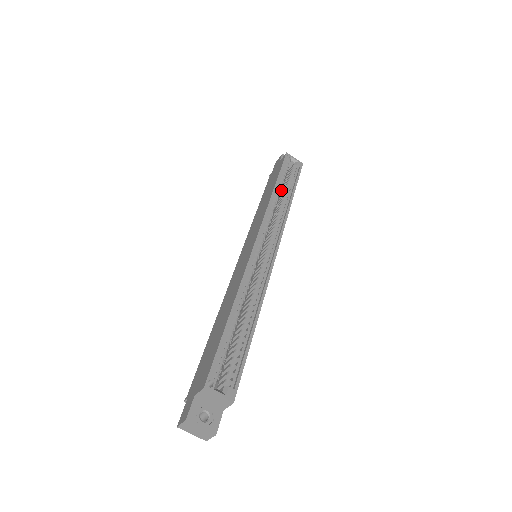
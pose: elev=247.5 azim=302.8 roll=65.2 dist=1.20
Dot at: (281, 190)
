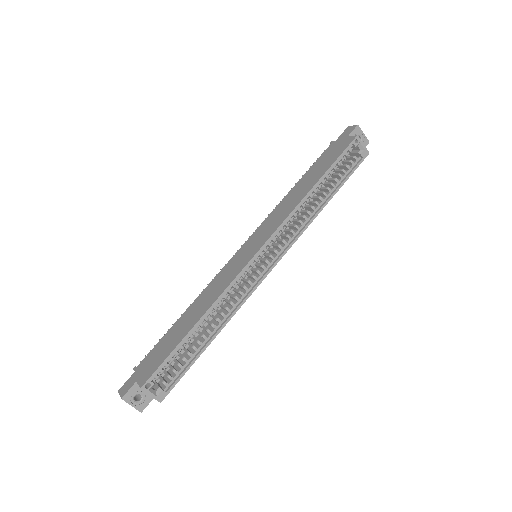
Dot at: occluded
